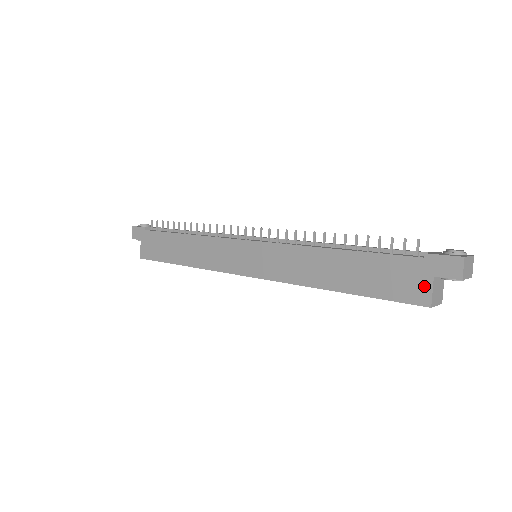
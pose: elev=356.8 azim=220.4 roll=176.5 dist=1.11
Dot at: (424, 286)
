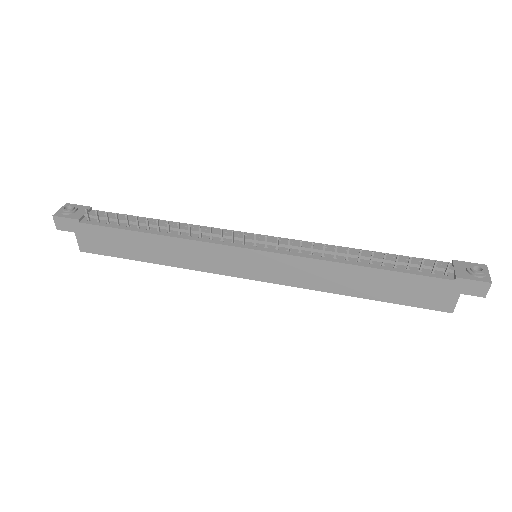
Dot at: (450, 300)
